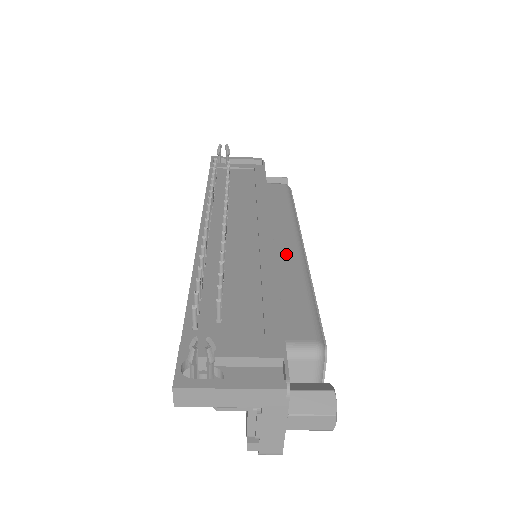
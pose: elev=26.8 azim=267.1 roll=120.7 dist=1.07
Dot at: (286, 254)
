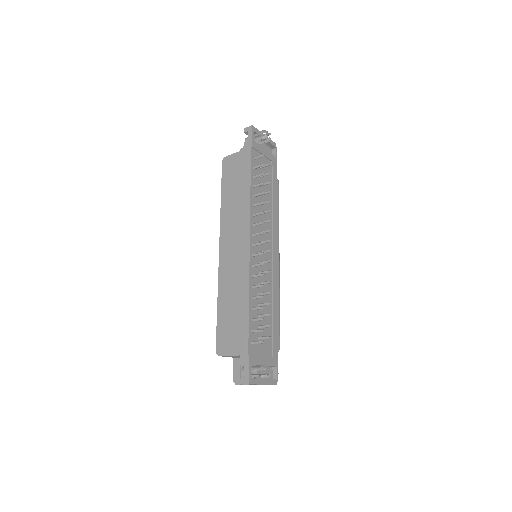
Dot at: occluded
